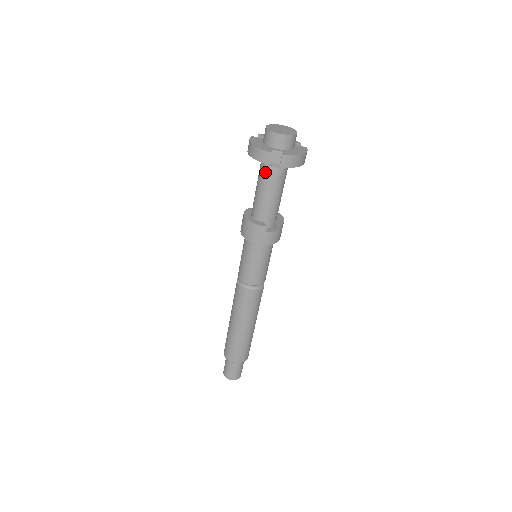
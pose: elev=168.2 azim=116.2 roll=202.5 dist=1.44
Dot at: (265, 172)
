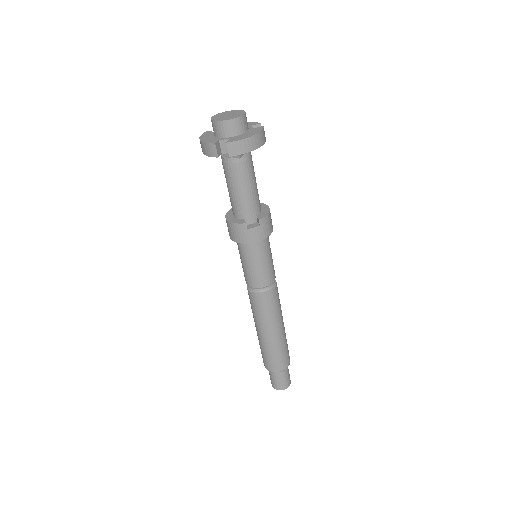
Dot at: (225, 166)
